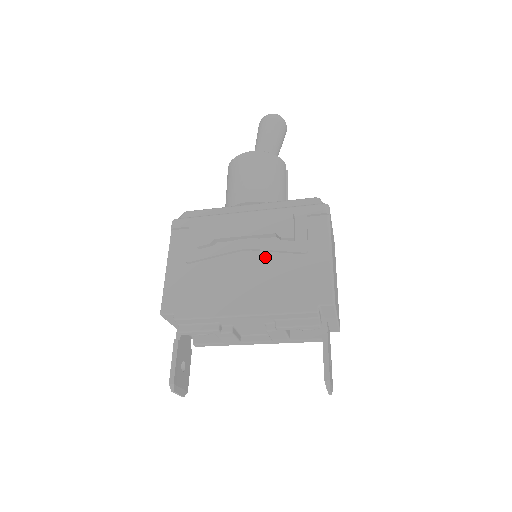
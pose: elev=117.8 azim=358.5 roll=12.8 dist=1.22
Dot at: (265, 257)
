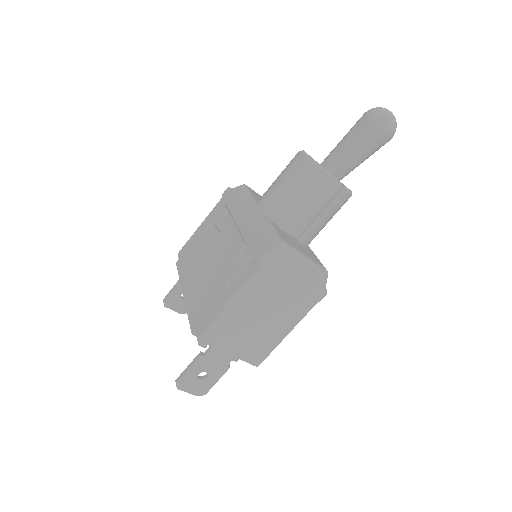
Dot at: (218, 264)
